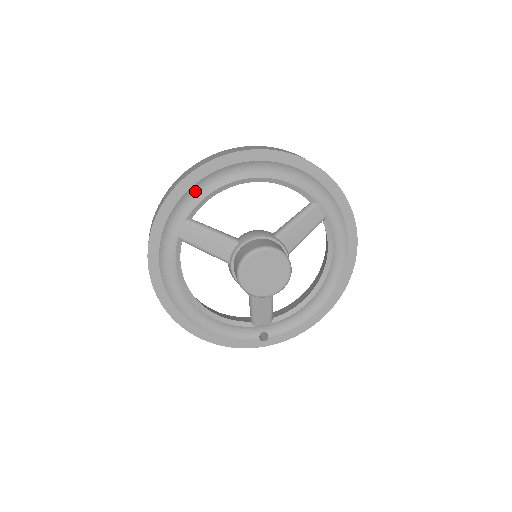
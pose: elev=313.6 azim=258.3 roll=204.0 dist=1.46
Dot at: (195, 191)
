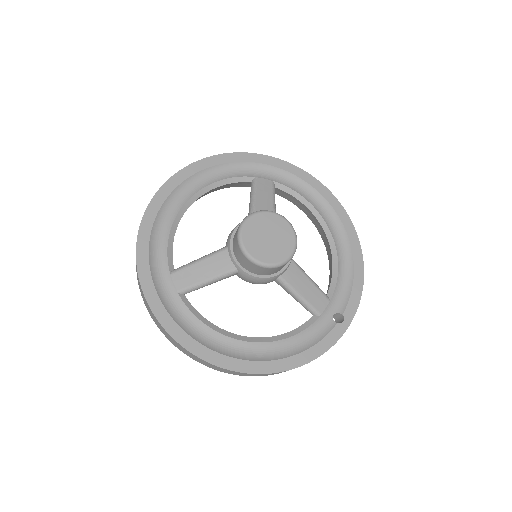
Dot at: (156, 245)
